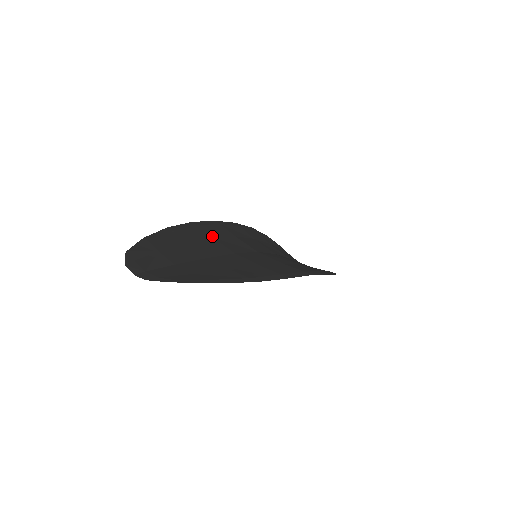
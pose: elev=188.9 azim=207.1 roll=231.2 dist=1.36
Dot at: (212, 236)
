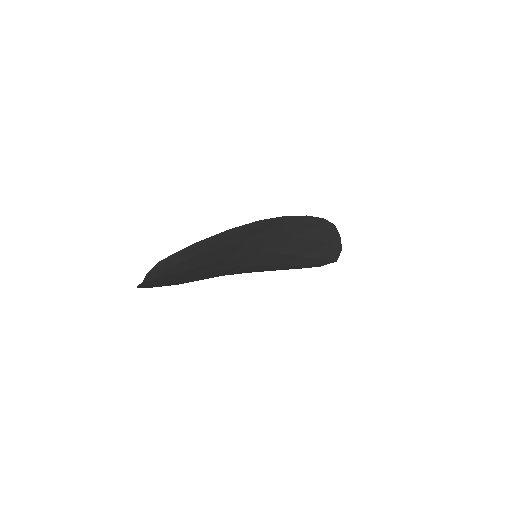
Dot at: occluded
